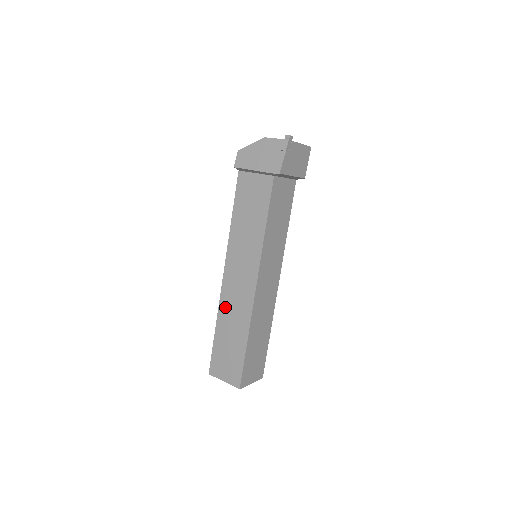
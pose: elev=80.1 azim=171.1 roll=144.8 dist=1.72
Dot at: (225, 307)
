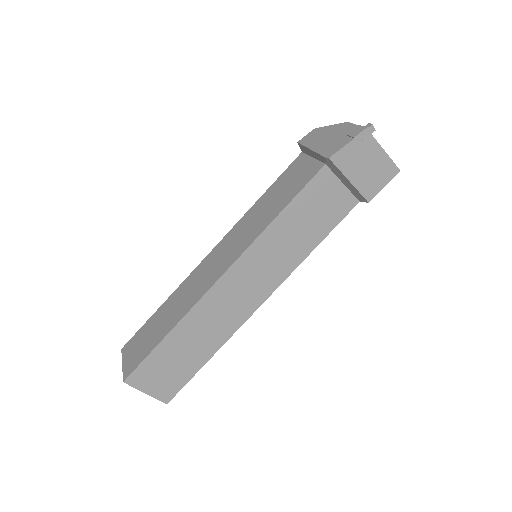
Dot at: (185, 286)
